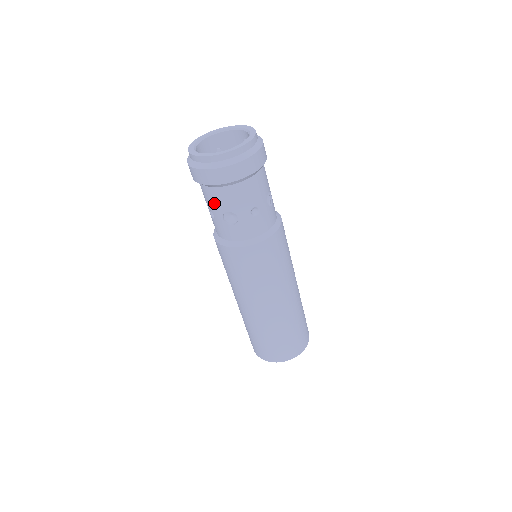
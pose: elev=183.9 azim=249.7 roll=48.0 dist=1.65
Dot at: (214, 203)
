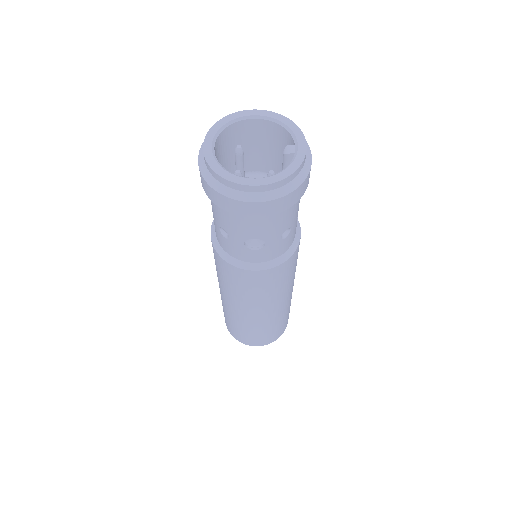
Dot at: (237, 228)
